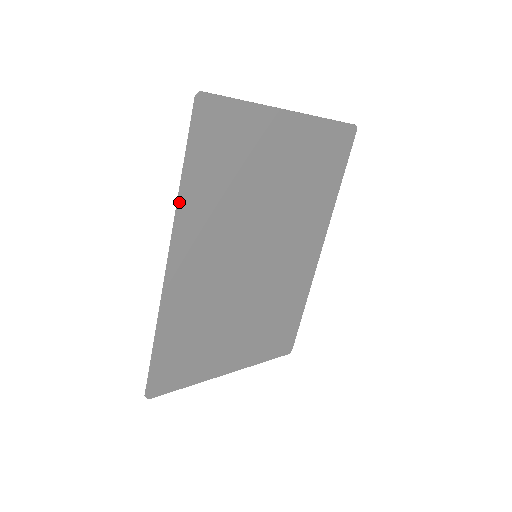
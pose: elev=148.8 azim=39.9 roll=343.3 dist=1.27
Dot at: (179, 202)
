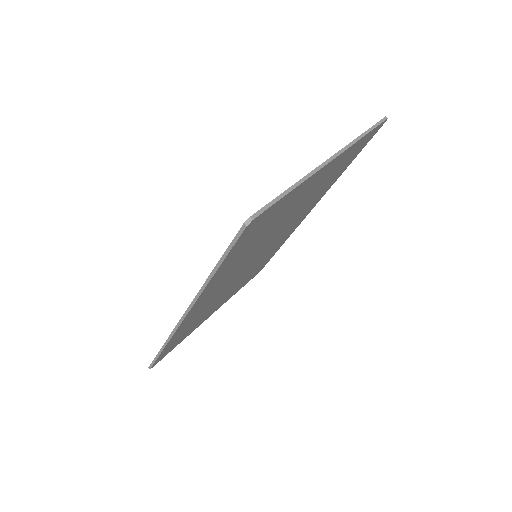
Dot at: (205, 288)
